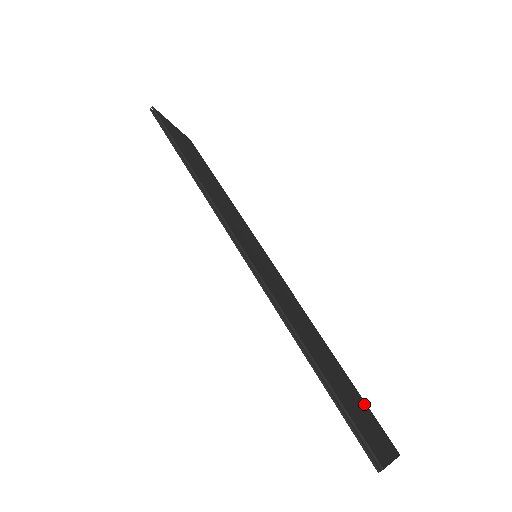
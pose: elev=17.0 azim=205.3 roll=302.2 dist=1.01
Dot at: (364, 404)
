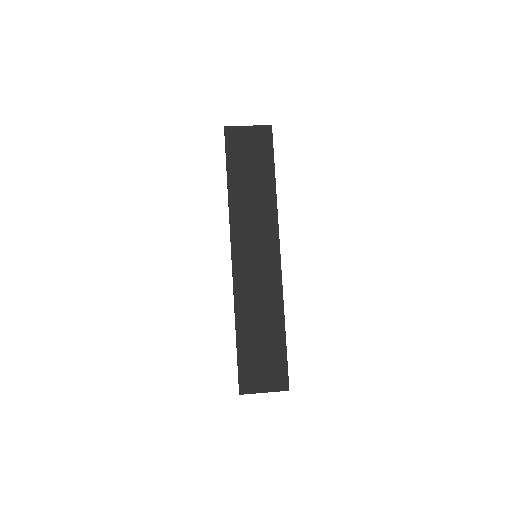
Dot at: (282, 360)
